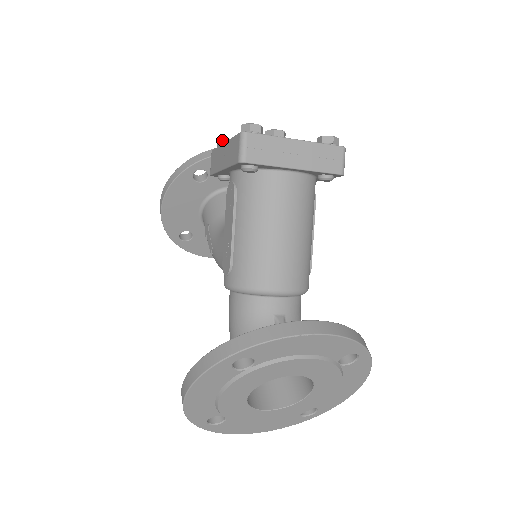
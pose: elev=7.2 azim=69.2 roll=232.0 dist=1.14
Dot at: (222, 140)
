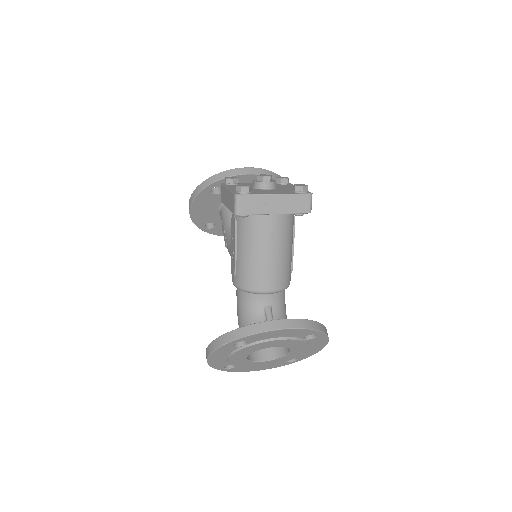
Dot at: (227, 178)
